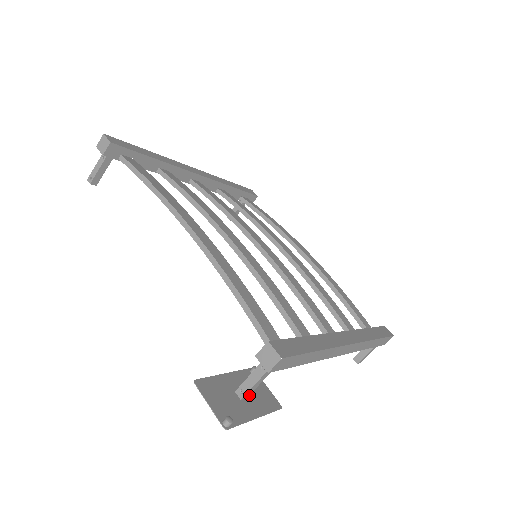
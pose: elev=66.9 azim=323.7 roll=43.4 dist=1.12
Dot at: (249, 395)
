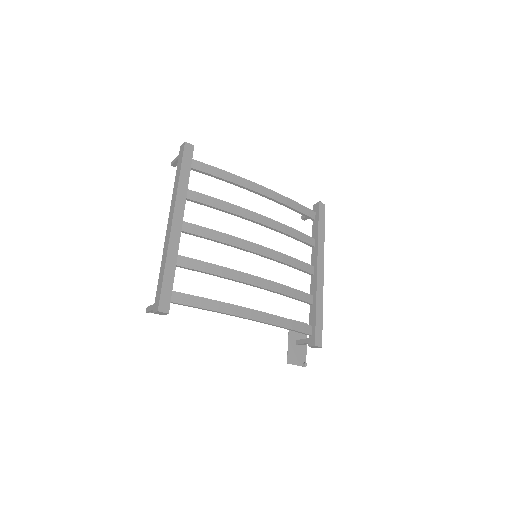
Dot at: (299, 338)
